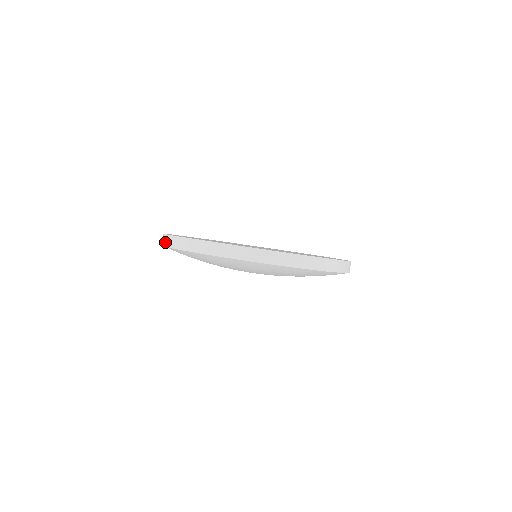
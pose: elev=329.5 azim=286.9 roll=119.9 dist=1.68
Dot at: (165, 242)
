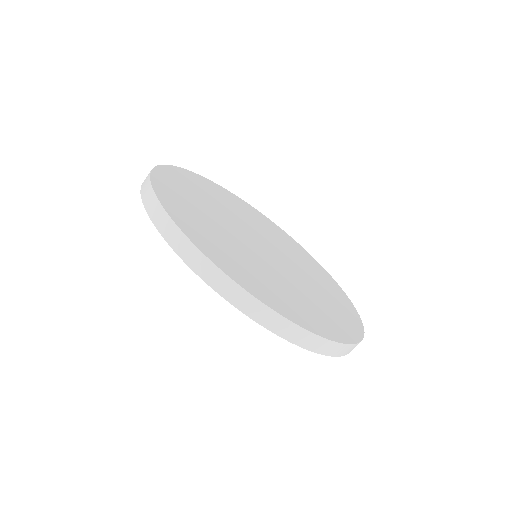
Dot at: occluded
